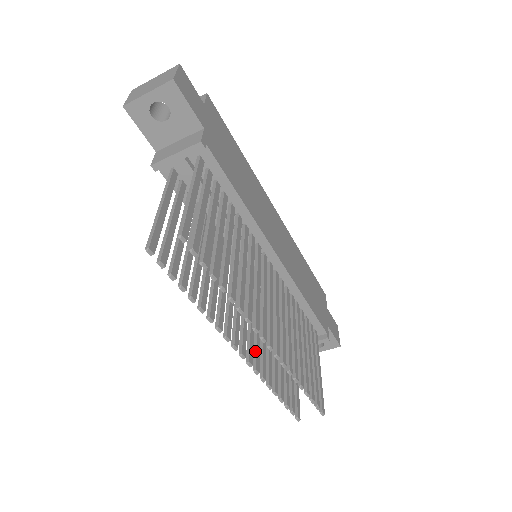
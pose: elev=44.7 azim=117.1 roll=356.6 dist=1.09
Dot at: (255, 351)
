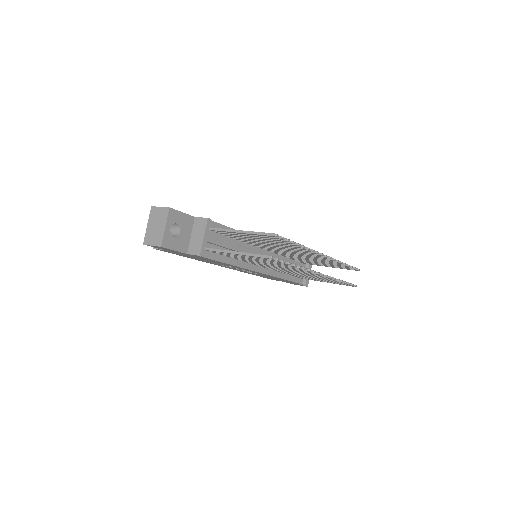
Dot at: occluded
